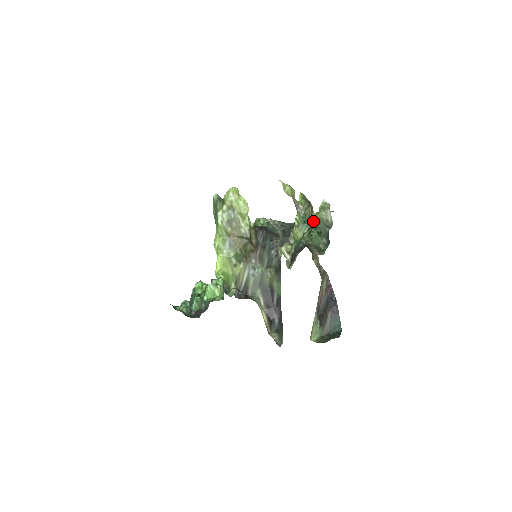
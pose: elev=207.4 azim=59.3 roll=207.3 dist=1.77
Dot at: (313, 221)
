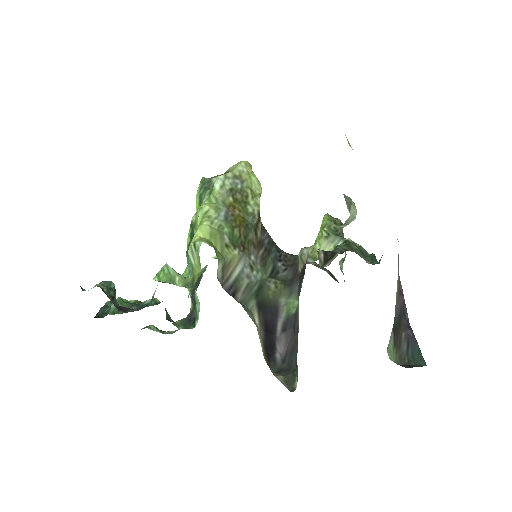
Dot at: occluded
